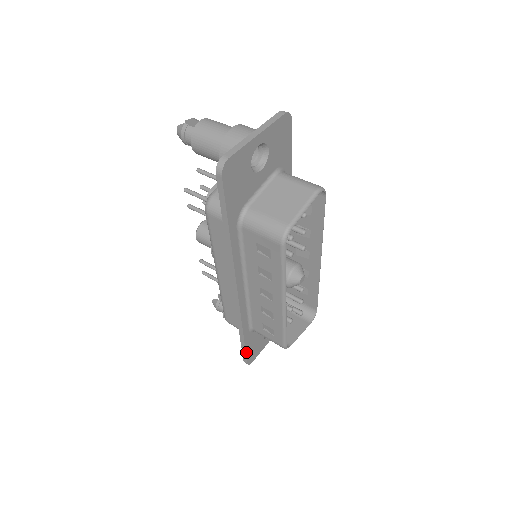
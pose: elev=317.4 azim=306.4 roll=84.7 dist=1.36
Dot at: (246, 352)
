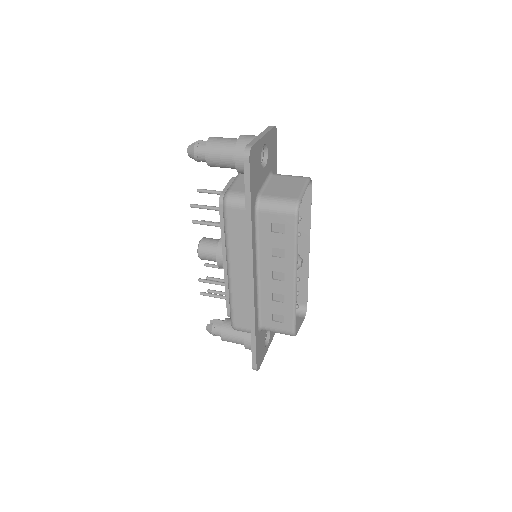
Dot at: (256, 354)
